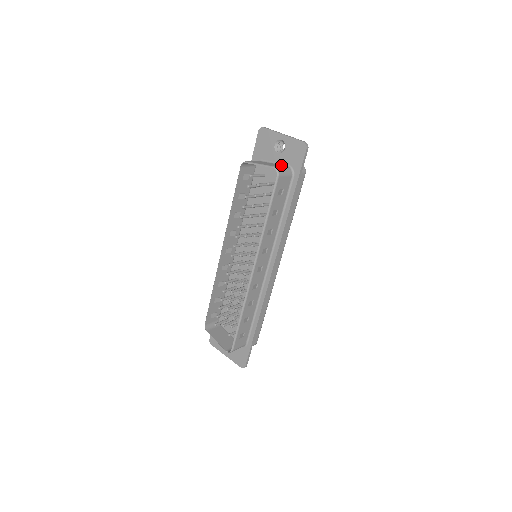
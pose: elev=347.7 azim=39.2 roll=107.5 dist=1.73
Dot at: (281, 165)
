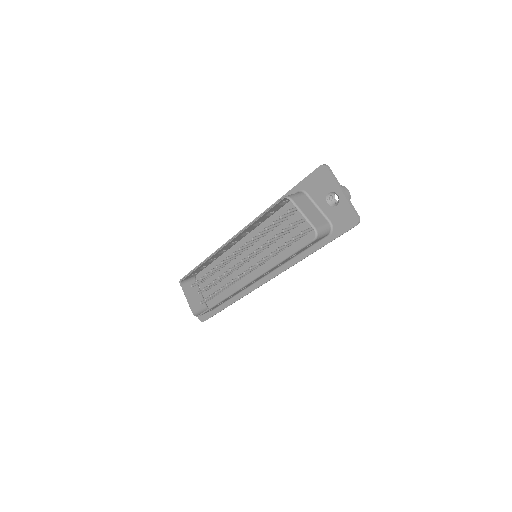
Dot at: (324, 220)
